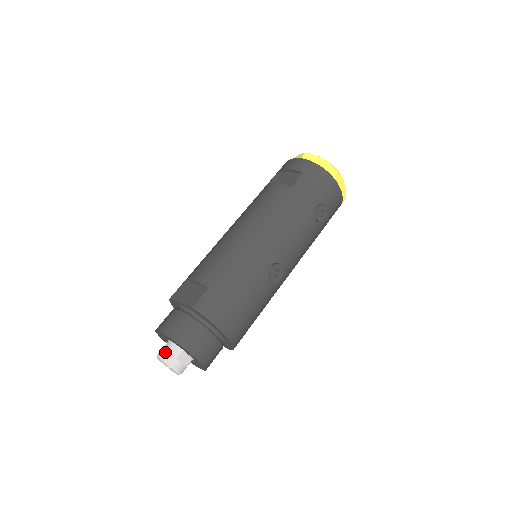
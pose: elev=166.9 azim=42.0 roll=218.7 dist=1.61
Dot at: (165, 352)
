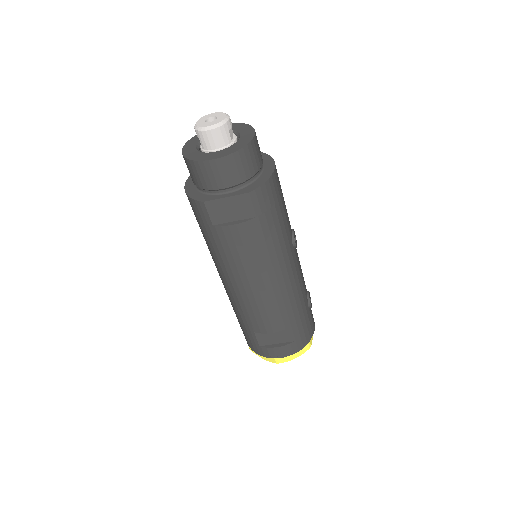
Dot at: occluded
